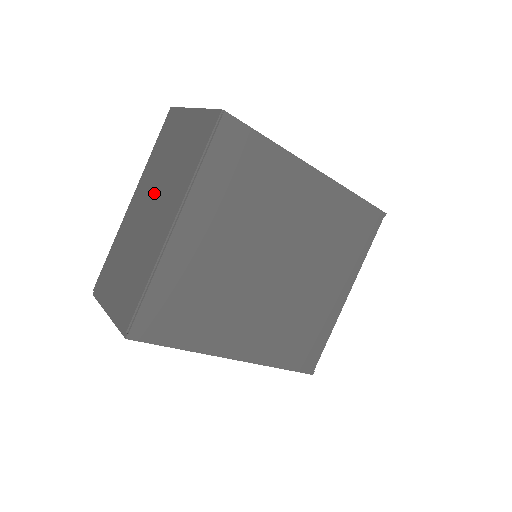
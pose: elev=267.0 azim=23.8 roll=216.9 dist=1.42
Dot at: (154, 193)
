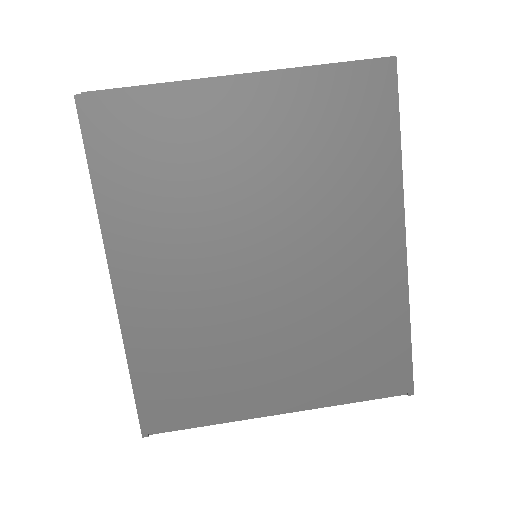
Dot at: occluded
